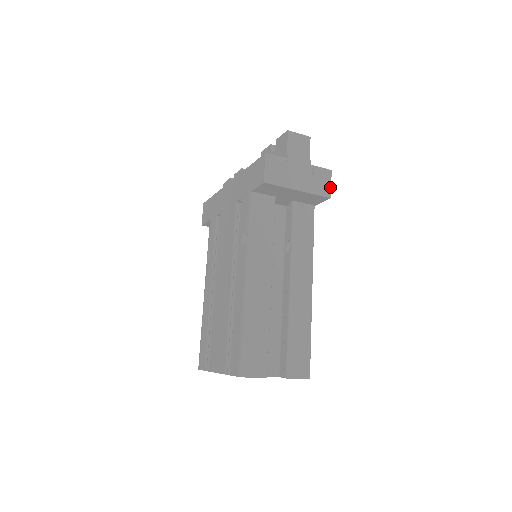
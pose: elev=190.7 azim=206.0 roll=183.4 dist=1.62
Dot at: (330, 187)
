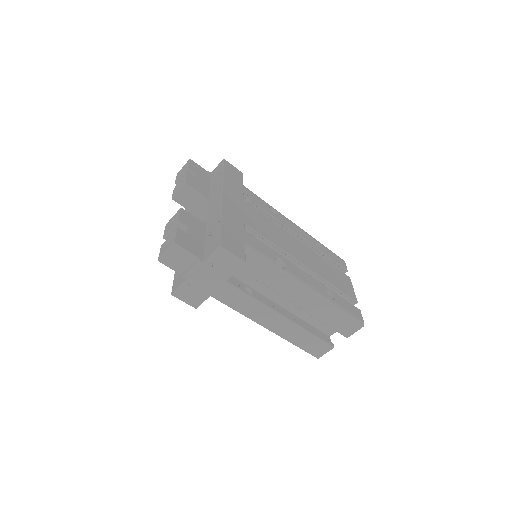
Dot at: (235, 257)
